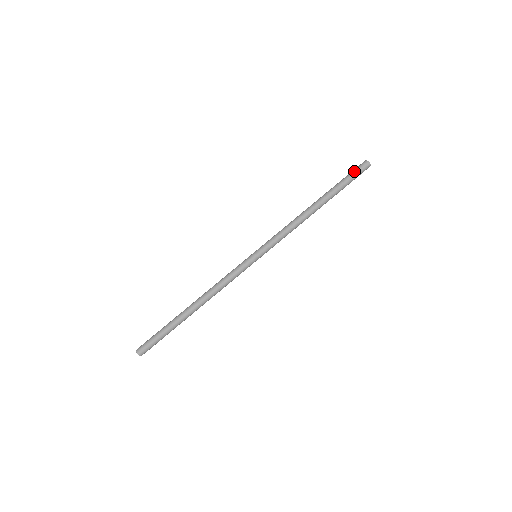
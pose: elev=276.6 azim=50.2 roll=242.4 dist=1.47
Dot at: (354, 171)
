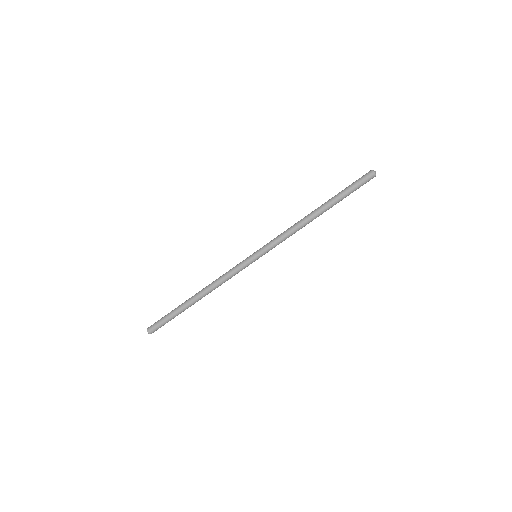
Dot at: (359, 181)
